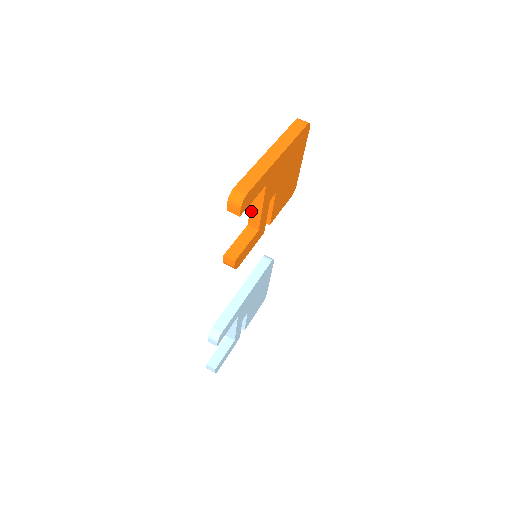
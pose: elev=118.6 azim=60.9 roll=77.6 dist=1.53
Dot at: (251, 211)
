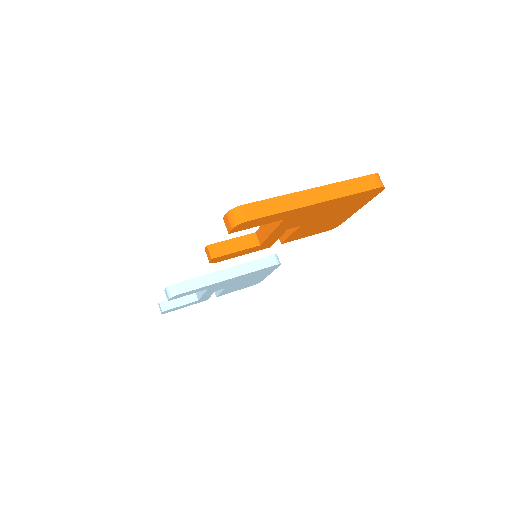
Dot at: (263, 225)
